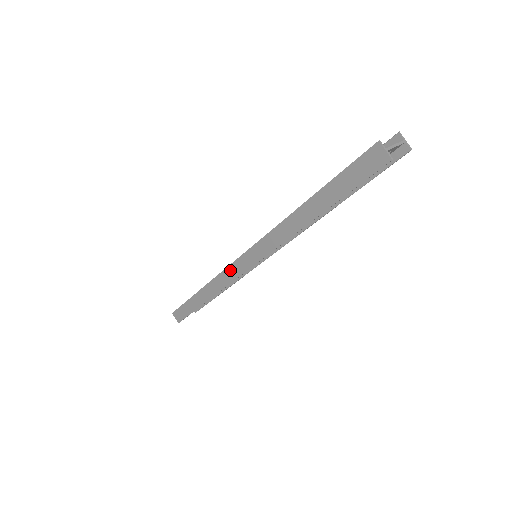
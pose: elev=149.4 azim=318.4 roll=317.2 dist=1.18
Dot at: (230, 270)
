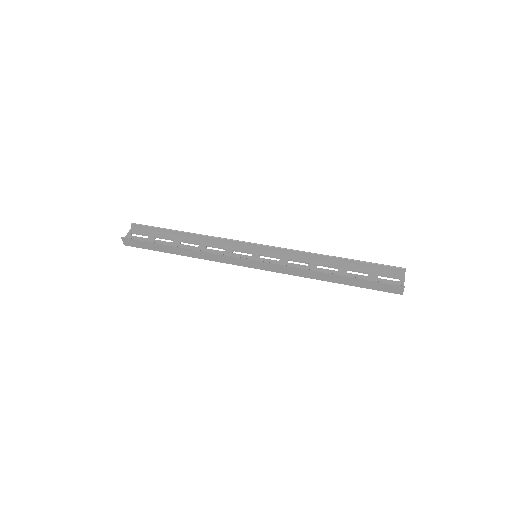
Dot at: (231, 259)
